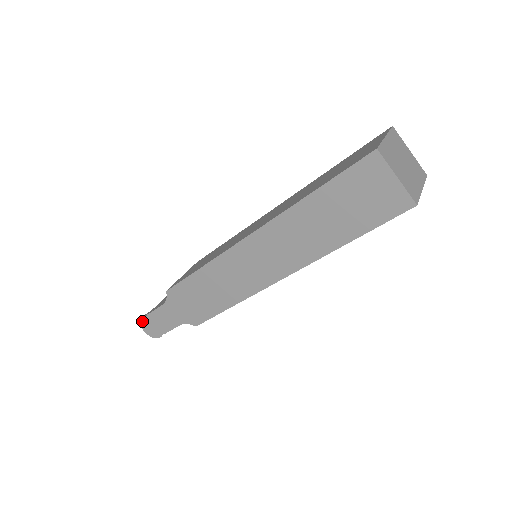
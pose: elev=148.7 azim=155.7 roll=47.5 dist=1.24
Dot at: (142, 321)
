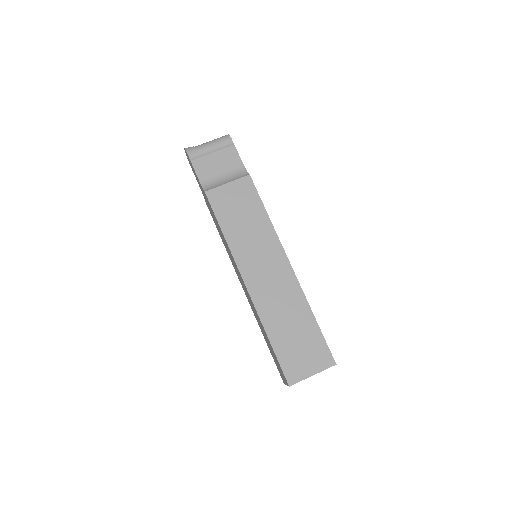
Dot at: (186, 152)
